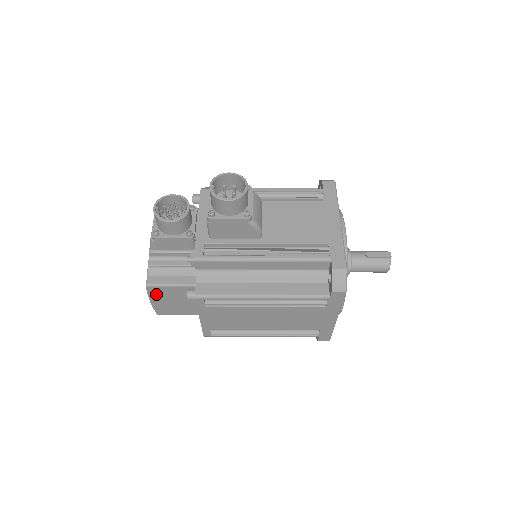
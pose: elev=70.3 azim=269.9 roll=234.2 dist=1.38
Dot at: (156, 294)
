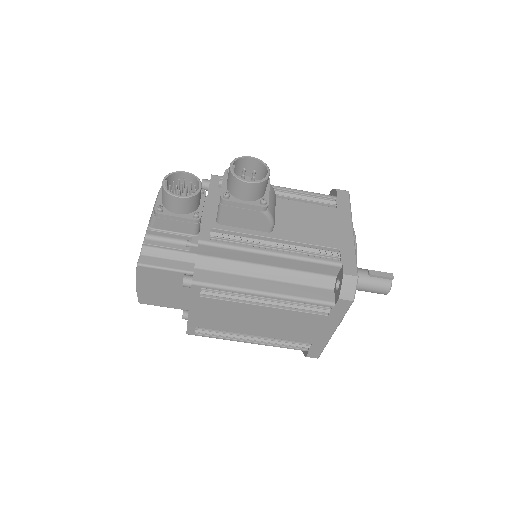
Dot at: (145, 277)
